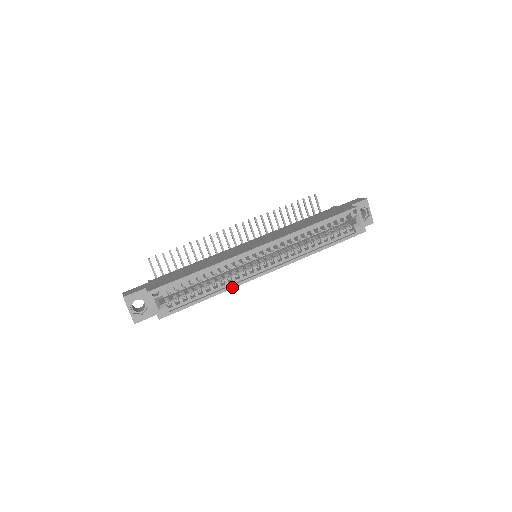
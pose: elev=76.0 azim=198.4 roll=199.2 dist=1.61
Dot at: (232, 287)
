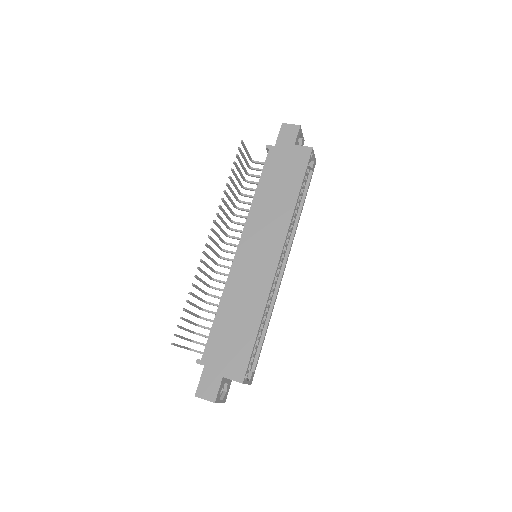
Dot at: occluded
